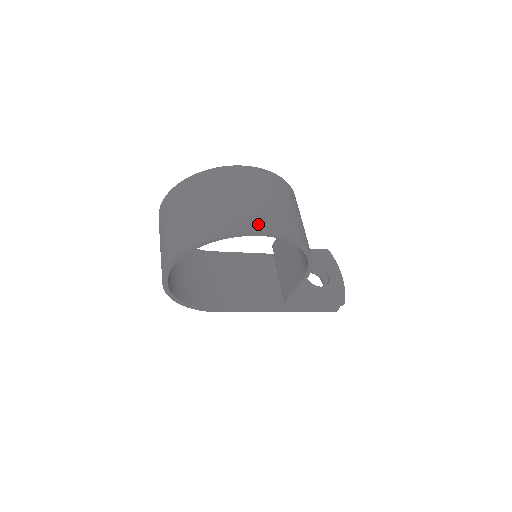
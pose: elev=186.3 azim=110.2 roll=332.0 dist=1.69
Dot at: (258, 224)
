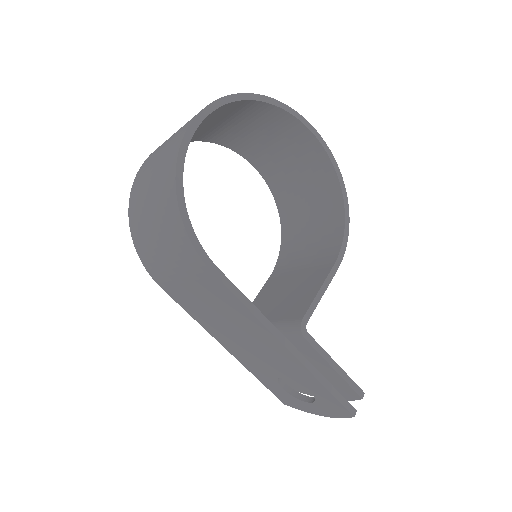
Dot at: occluded
